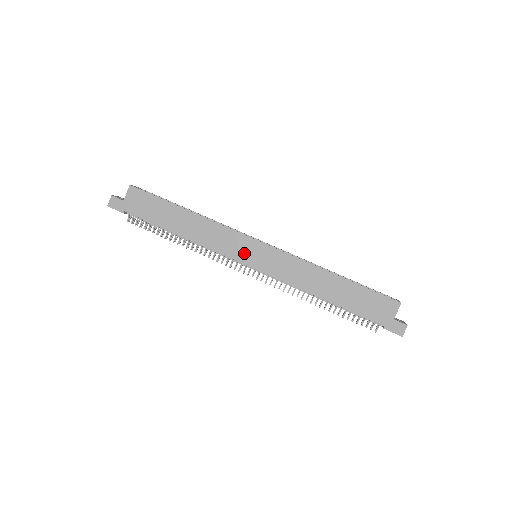
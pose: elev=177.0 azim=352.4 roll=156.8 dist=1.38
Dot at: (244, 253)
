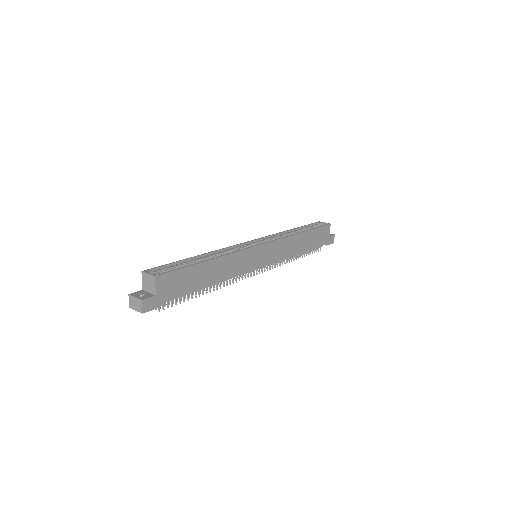
Dot at: (256, 261)
